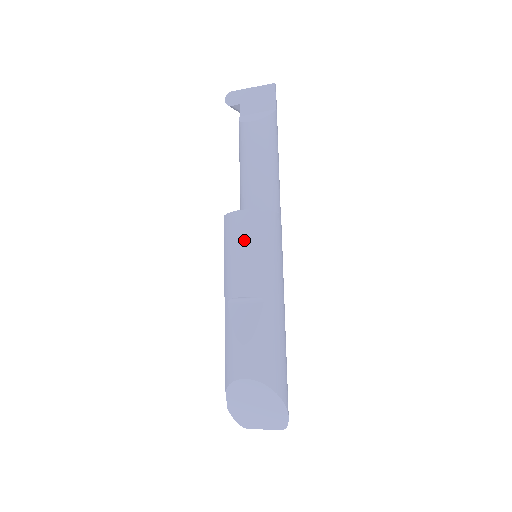
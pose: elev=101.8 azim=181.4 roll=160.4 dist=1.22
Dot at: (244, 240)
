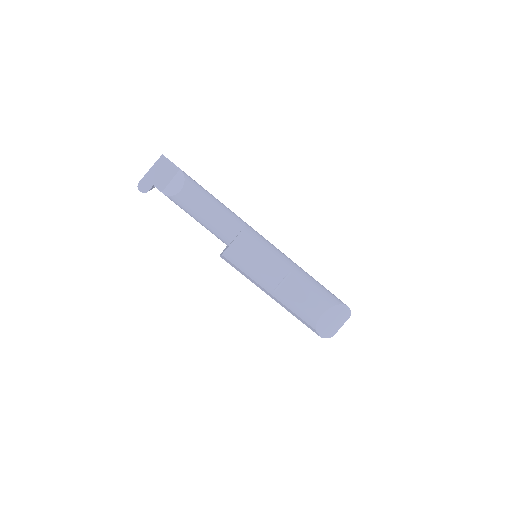
Dot at: (251, 255)
